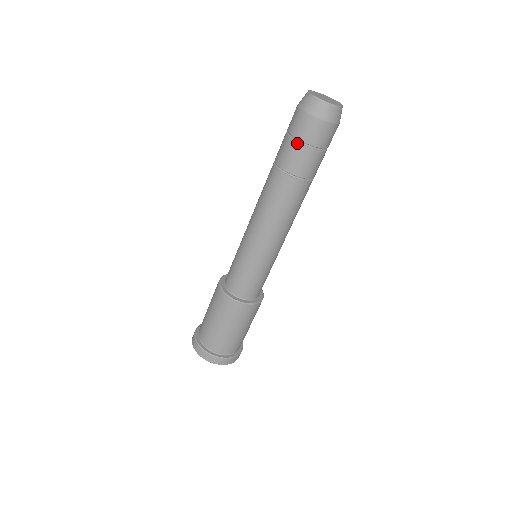
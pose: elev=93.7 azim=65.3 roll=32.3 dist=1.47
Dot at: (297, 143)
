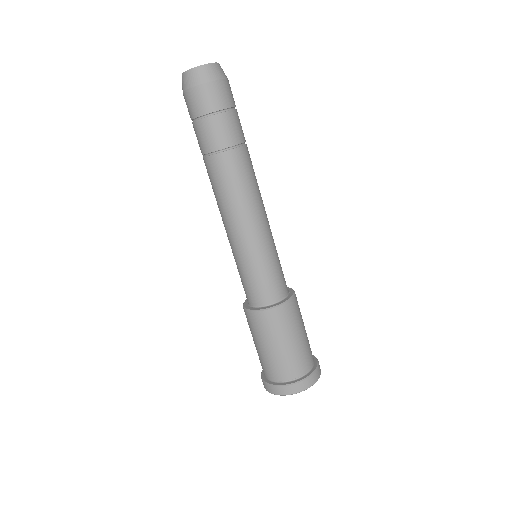
Dot at: (215, 116)
